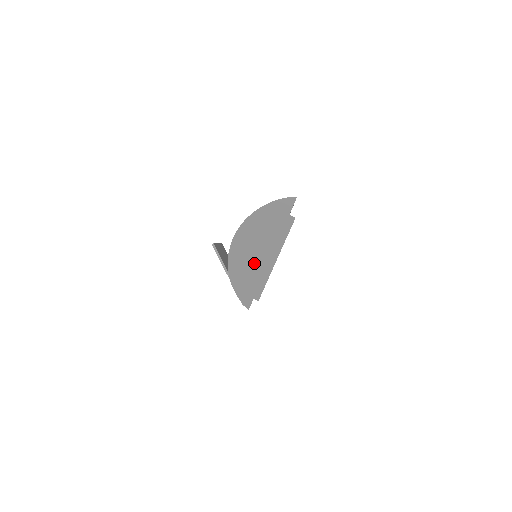
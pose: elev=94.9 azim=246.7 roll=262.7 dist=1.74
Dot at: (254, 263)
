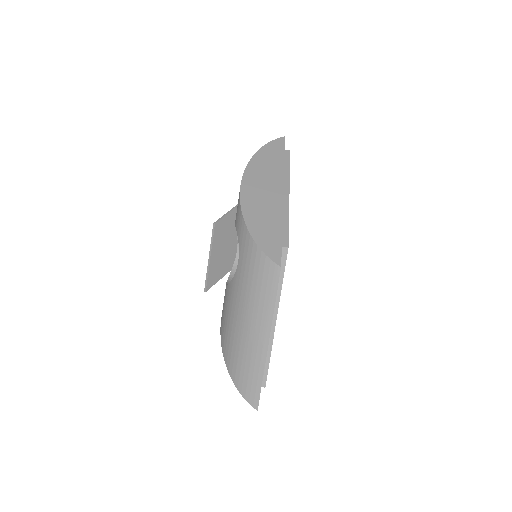
Dot at: occluded
